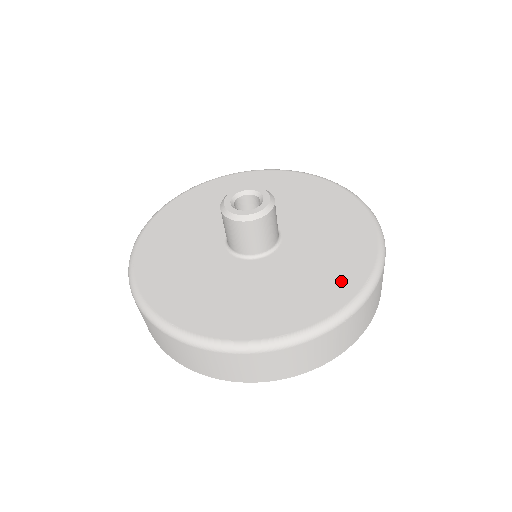
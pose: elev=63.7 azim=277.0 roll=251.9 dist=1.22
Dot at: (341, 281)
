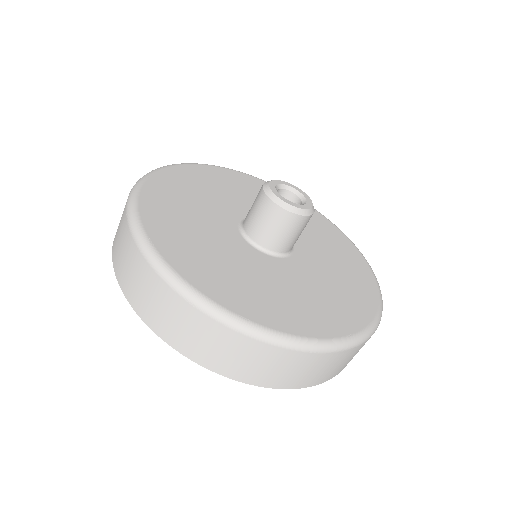
Dot at: (326, 319)
